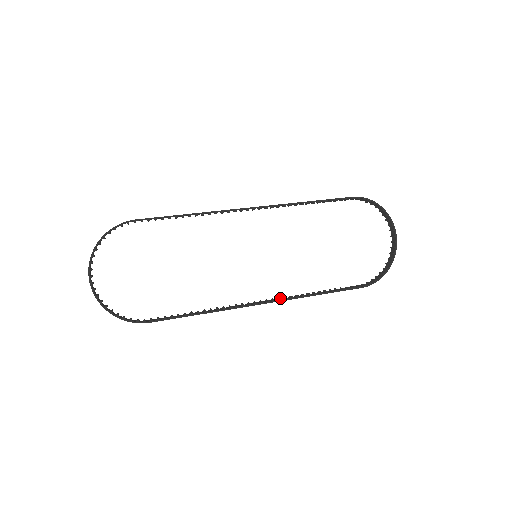
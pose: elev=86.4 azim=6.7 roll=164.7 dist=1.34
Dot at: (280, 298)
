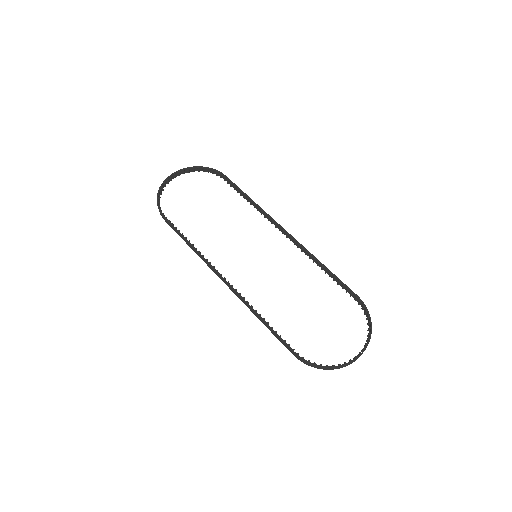
Dot at: occluded
